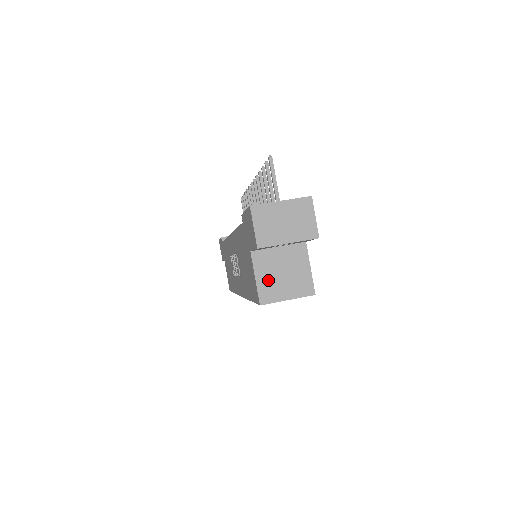
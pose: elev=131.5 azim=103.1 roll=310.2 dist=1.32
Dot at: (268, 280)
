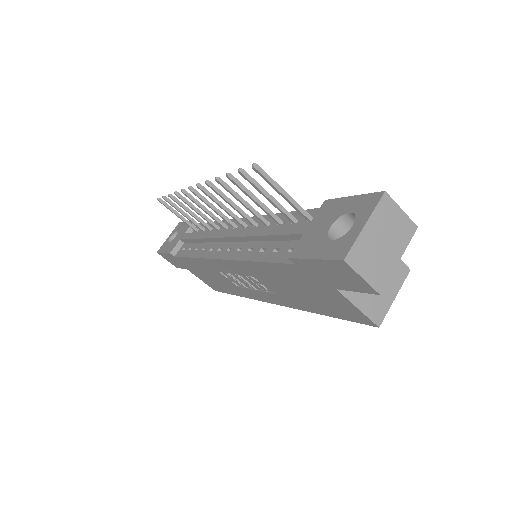
Dot at: (369, 299)
